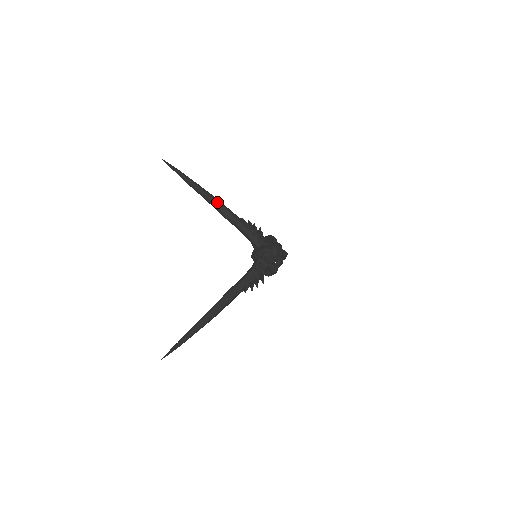
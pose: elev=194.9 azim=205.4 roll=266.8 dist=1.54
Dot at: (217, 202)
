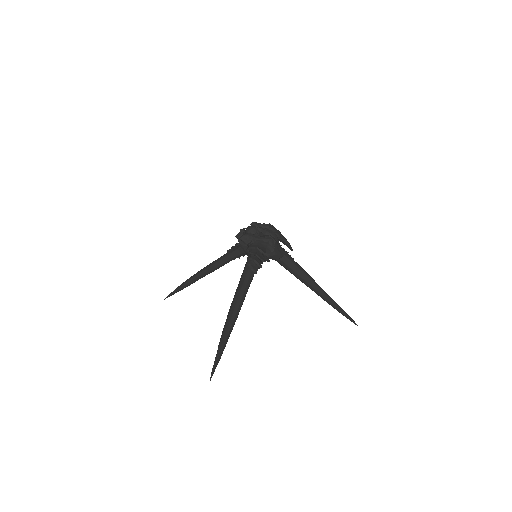
Dot at: (204, 268)
